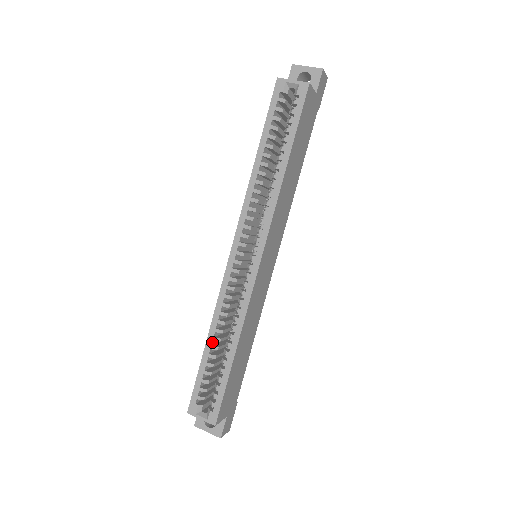
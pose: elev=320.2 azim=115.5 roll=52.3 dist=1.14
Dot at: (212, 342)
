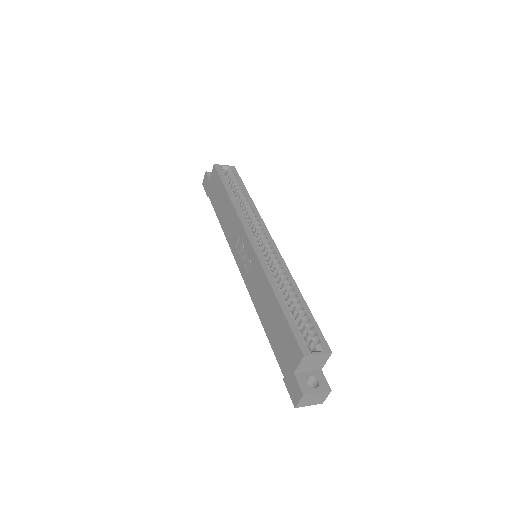
Dot at: (280, 296)
